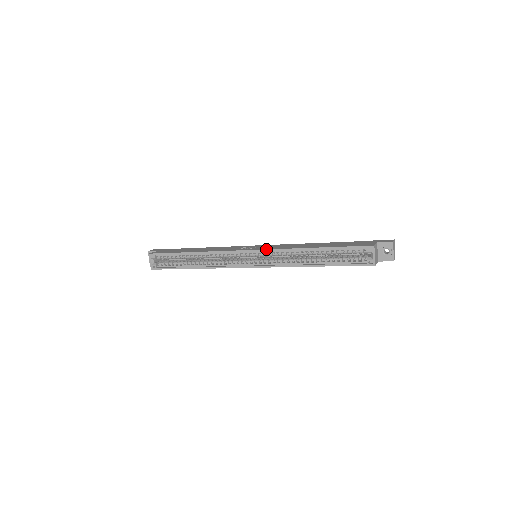
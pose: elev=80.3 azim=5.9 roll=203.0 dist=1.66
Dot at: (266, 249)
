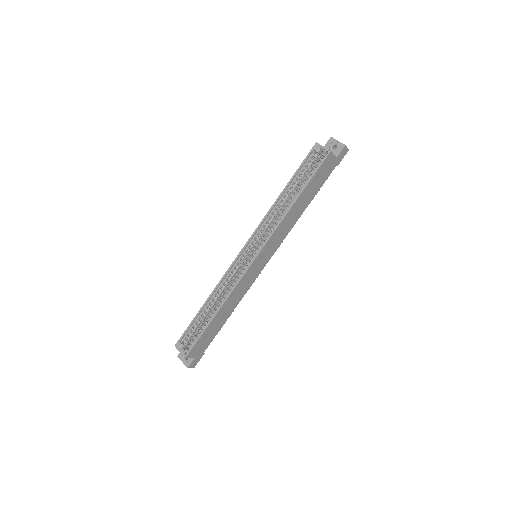
Dot at: (253, 232)
